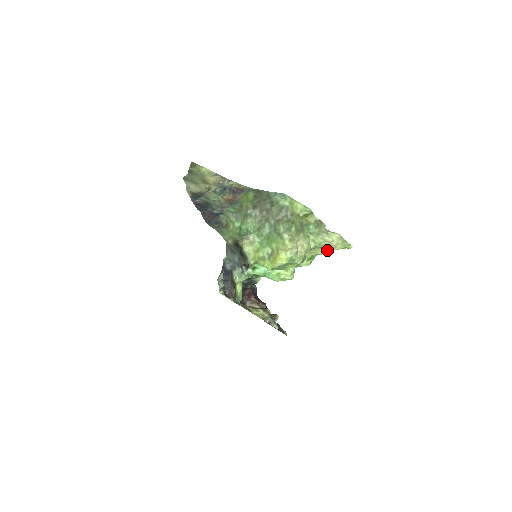
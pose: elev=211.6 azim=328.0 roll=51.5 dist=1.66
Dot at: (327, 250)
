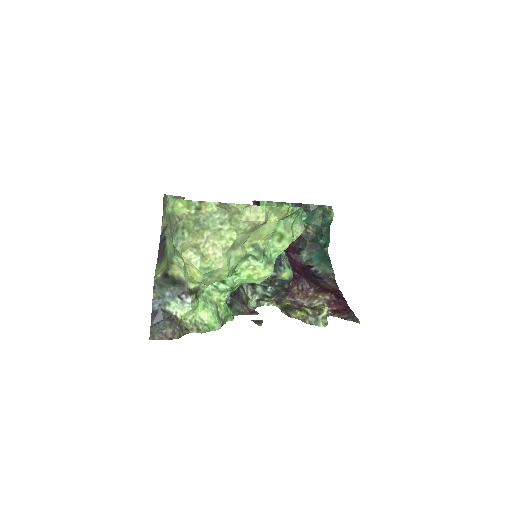
Dot at: (268, 226)
